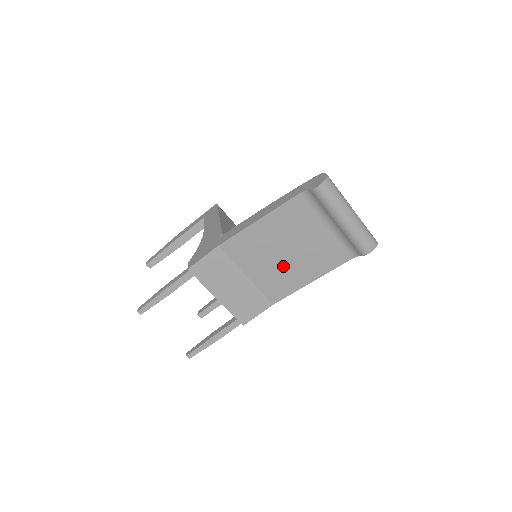
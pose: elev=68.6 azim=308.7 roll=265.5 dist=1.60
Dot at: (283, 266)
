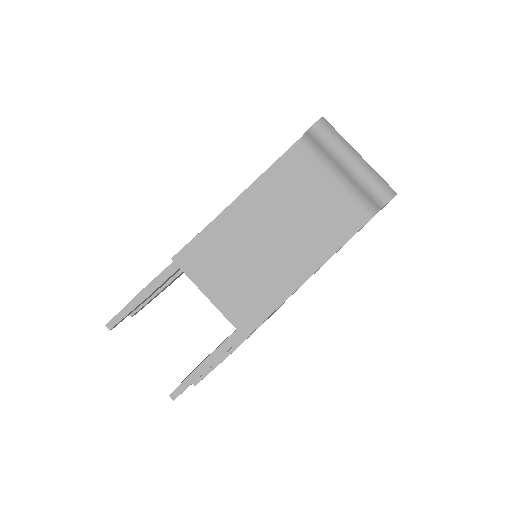
Dot at: (288, 243)
